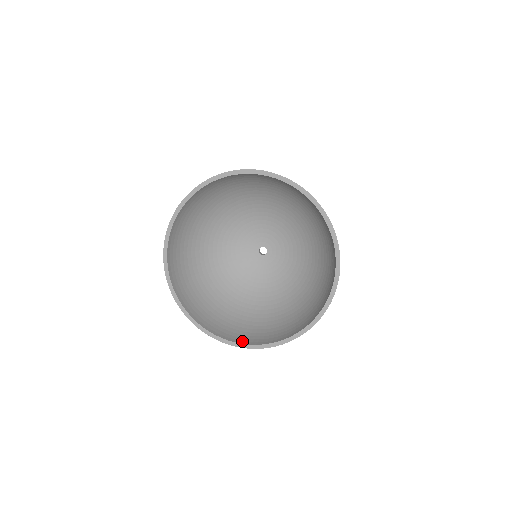
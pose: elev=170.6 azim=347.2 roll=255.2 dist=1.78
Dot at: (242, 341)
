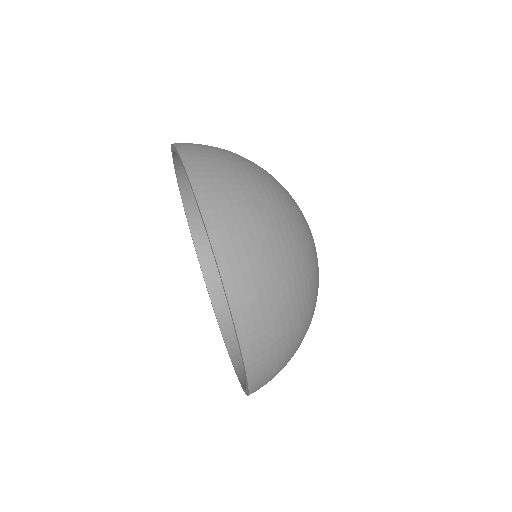
Dot at: (199, 245)
